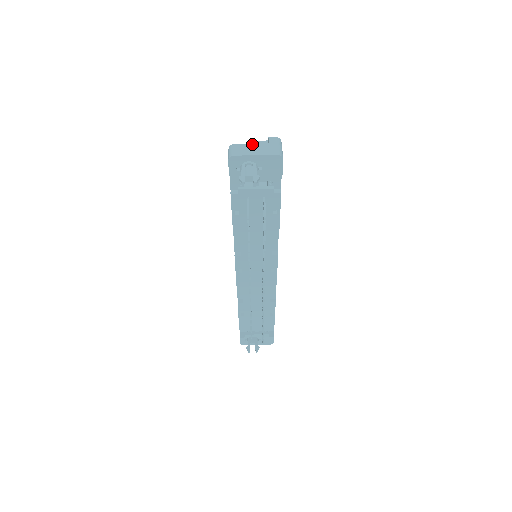
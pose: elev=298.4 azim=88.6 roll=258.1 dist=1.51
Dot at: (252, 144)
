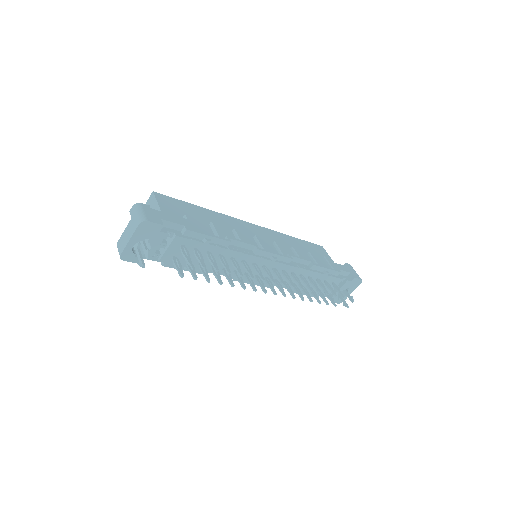
Dot at: (124, 231)
